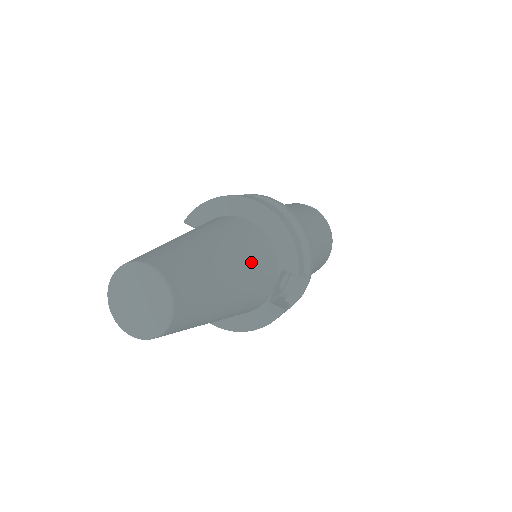
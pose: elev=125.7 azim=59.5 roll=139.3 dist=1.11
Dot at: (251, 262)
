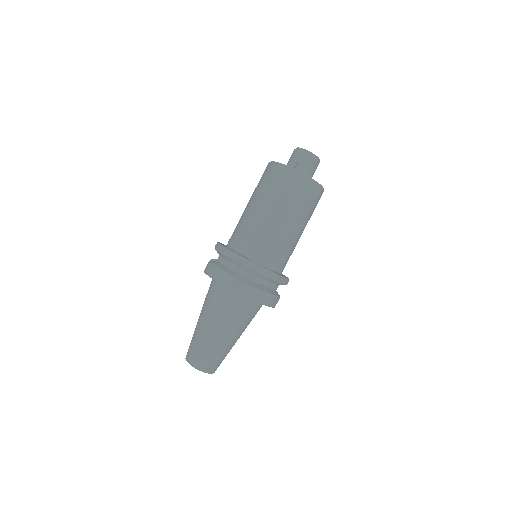
Dot at: (245, 324)
